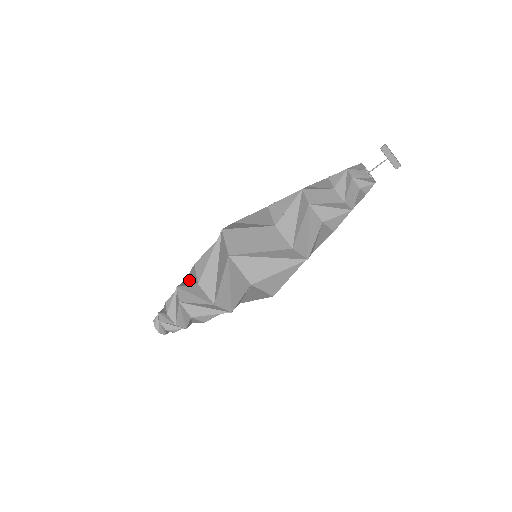
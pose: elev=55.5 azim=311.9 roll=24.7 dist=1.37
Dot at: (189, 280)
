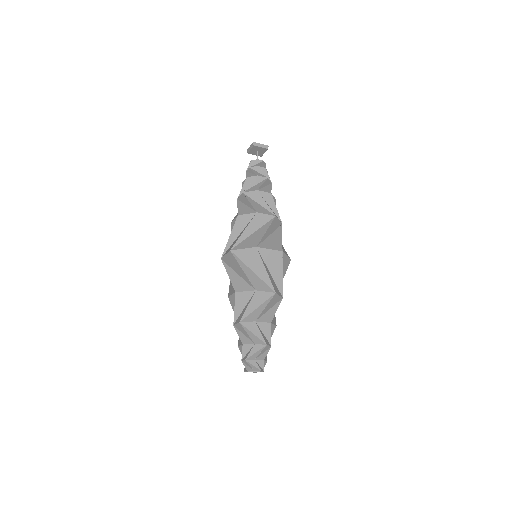
Dot at: (240, 312)
